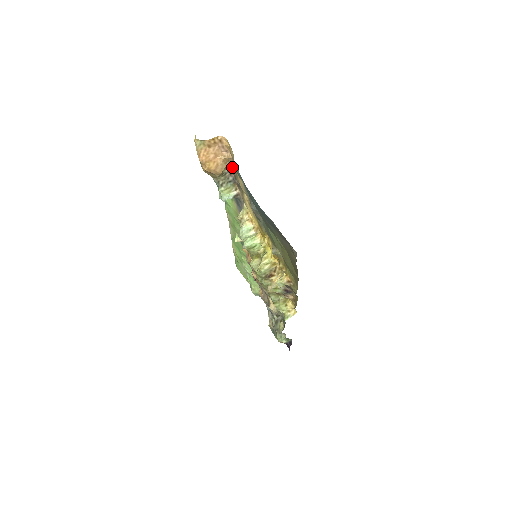
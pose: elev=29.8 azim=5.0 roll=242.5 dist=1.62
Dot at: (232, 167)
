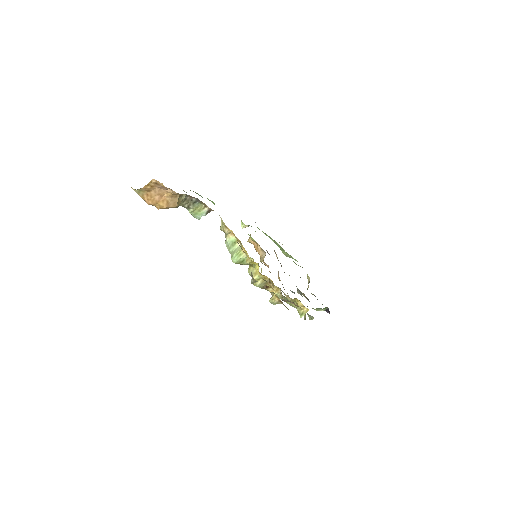
Dot at: occluded
